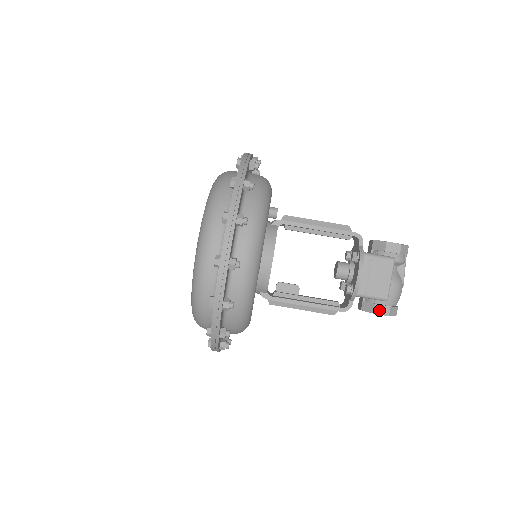
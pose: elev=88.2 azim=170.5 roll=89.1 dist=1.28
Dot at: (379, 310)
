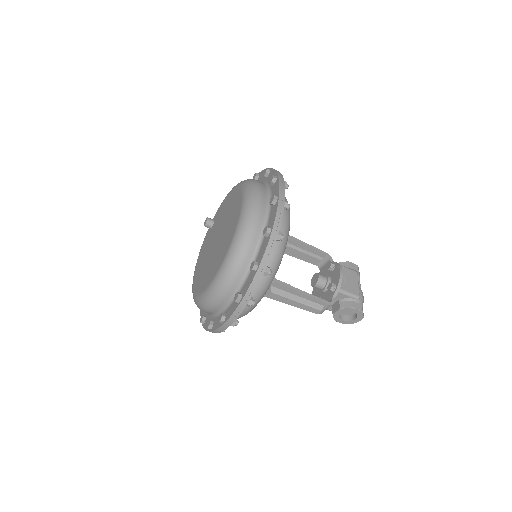
Dot at: (355, 306)
